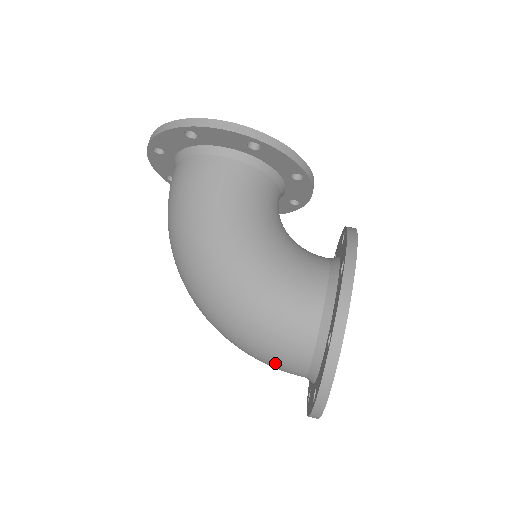
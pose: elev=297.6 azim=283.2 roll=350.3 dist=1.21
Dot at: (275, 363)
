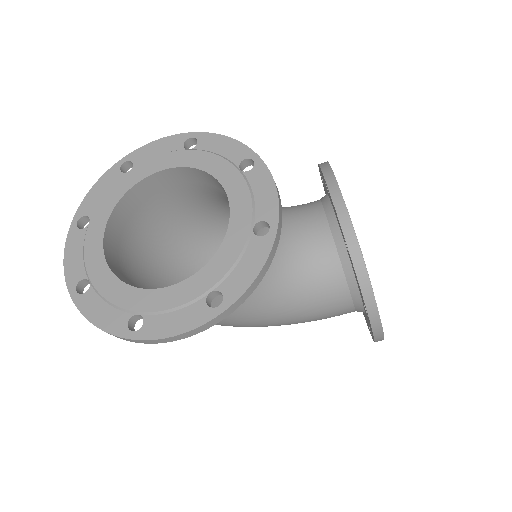
Dot at: occluded
